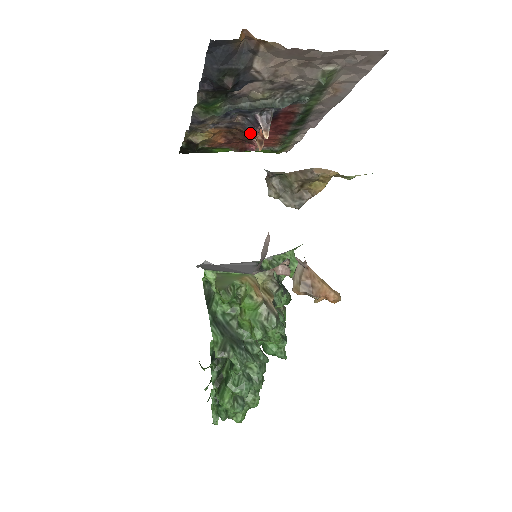
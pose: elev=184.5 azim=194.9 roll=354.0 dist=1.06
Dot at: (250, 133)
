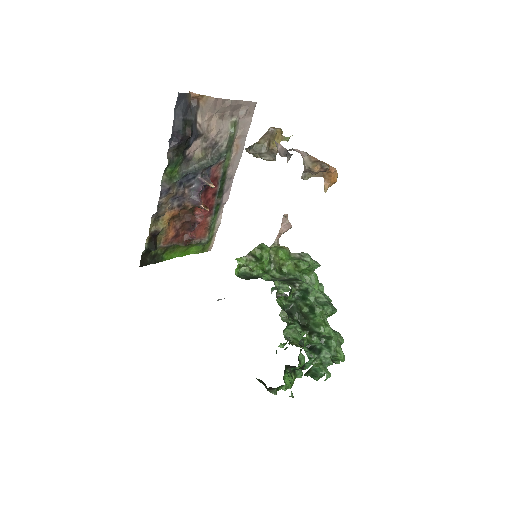
Dot at: (197, 201)
